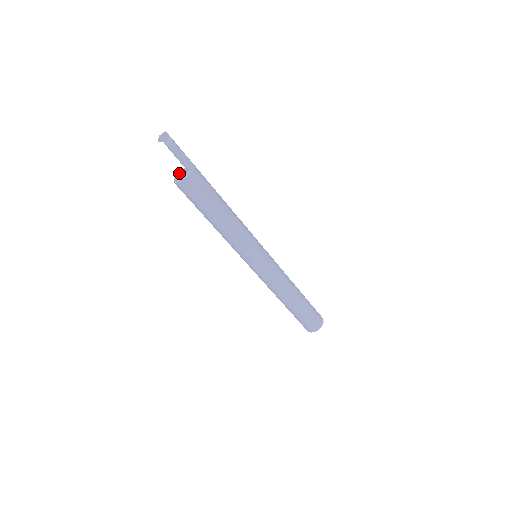
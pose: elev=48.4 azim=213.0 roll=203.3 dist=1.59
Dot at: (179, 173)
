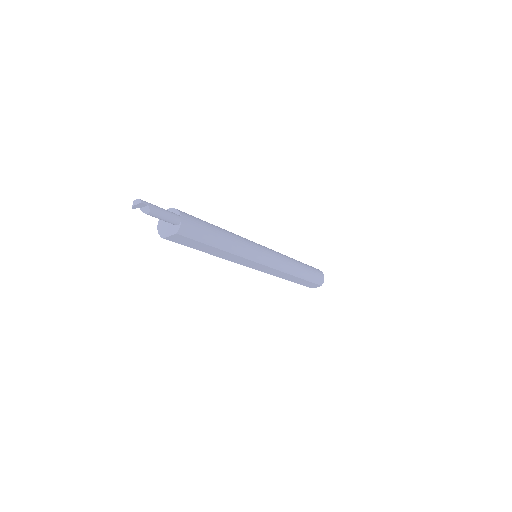
Dot at: occluded
